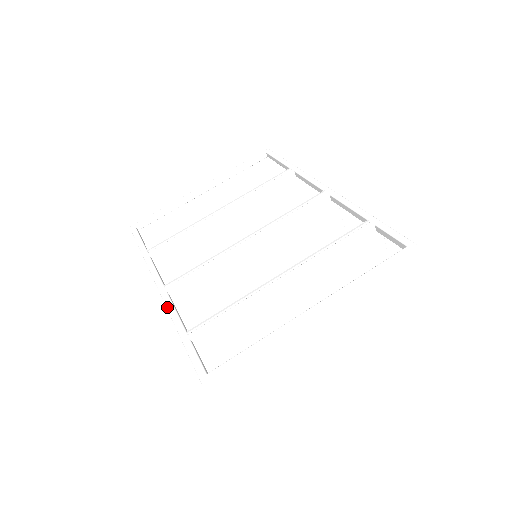
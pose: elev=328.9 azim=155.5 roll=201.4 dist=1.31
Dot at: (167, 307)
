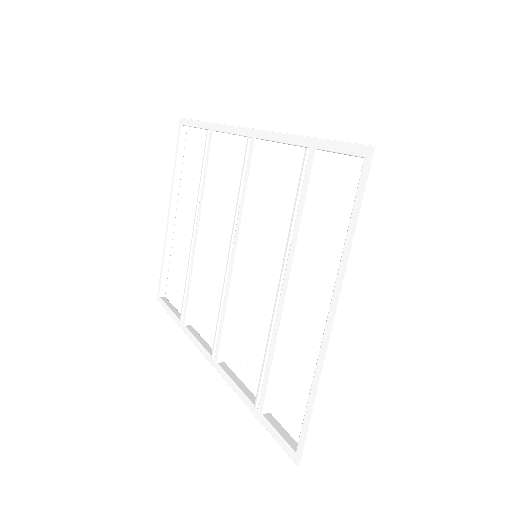
Dot at: occluded
